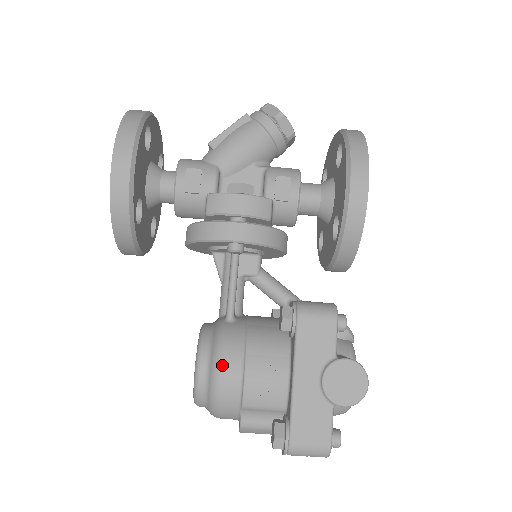
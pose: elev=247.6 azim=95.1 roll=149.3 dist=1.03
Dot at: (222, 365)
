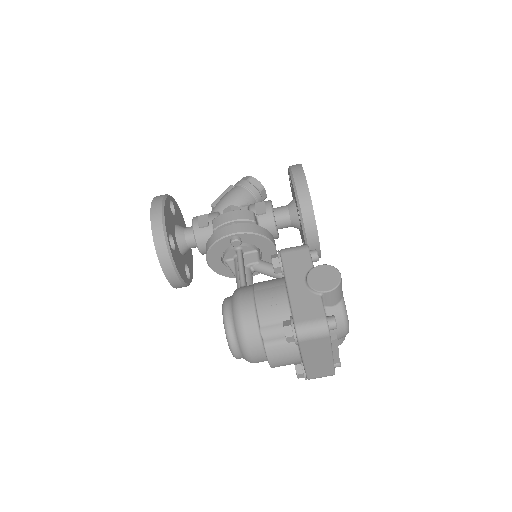
Dot at: (239, 301)
